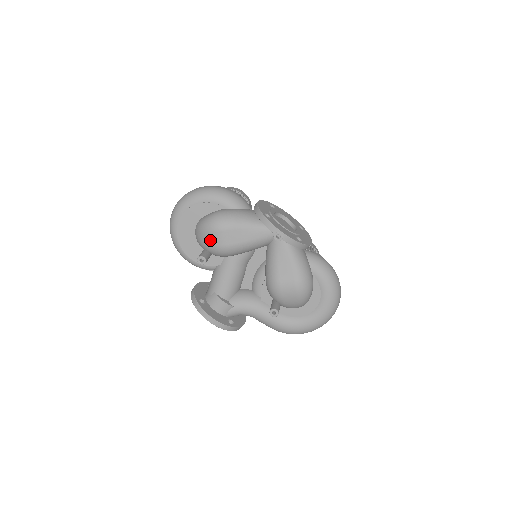
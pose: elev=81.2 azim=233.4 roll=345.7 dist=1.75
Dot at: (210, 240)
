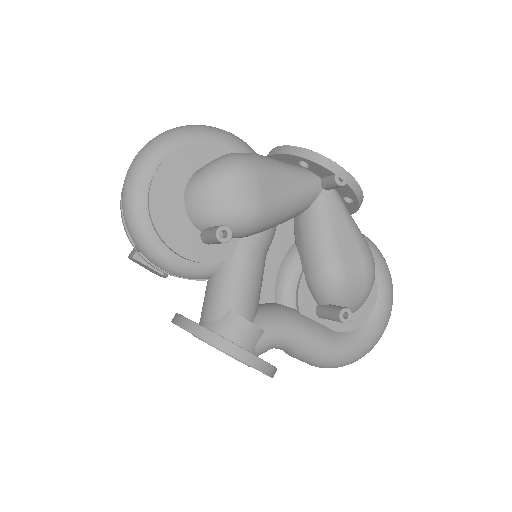
Dot at: (230, 198)
